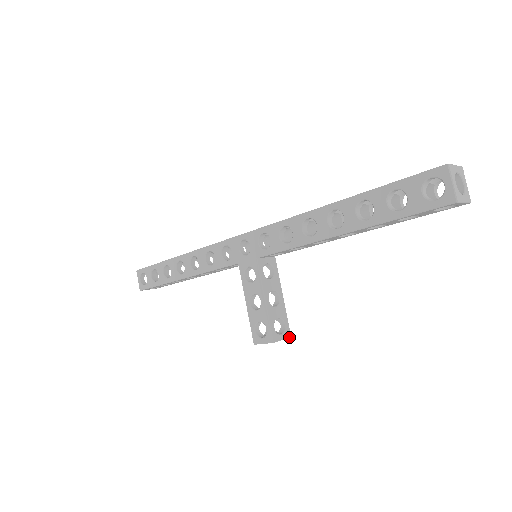
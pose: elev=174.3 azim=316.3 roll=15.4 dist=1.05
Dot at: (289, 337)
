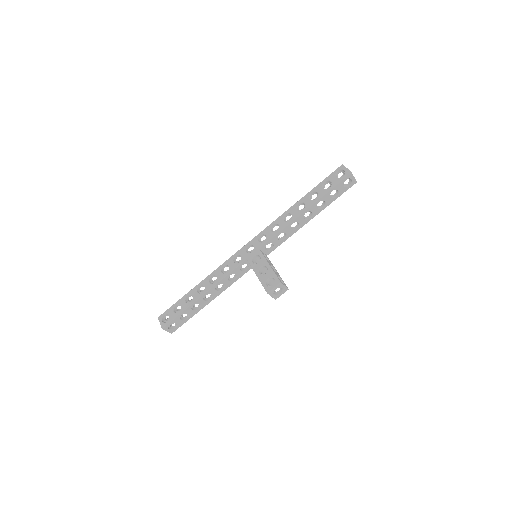
Dot at: occluded
